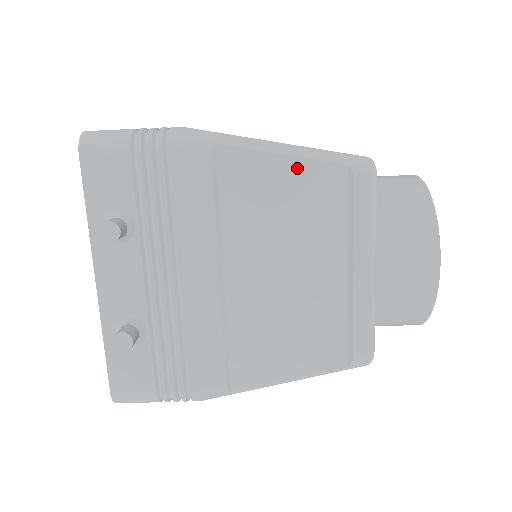
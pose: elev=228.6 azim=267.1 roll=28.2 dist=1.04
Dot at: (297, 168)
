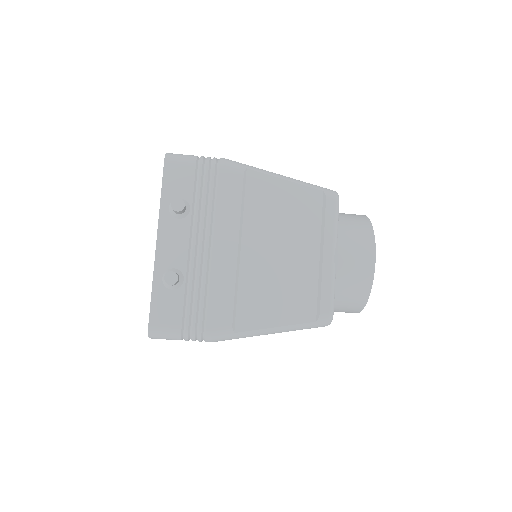
Dot at: (293, 188)
